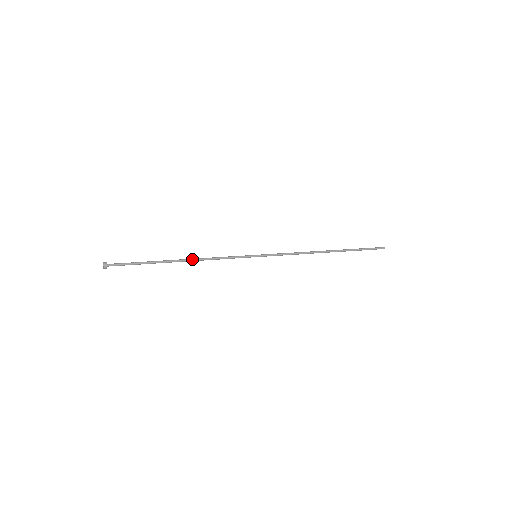
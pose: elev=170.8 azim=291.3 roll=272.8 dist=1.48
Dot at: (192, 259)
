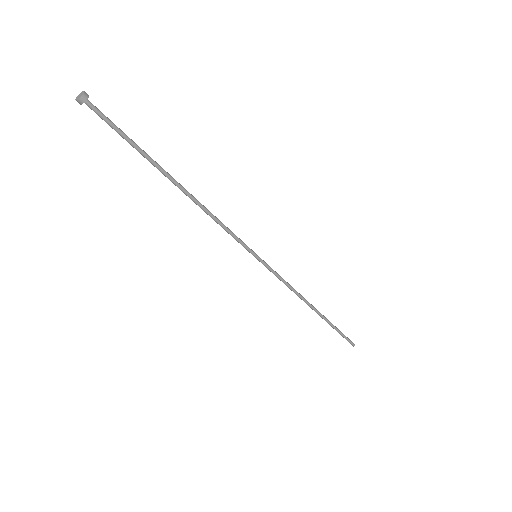
Dot at: occluded
